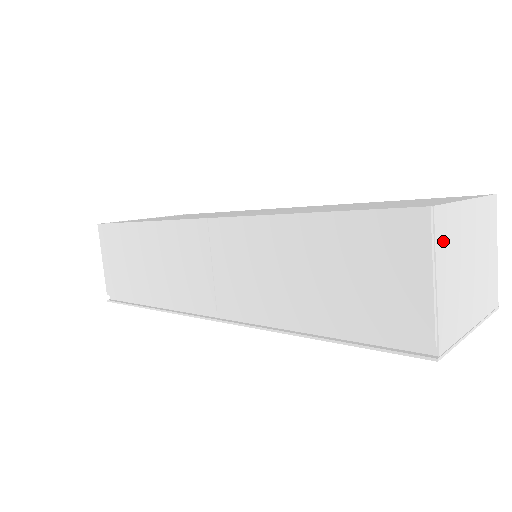
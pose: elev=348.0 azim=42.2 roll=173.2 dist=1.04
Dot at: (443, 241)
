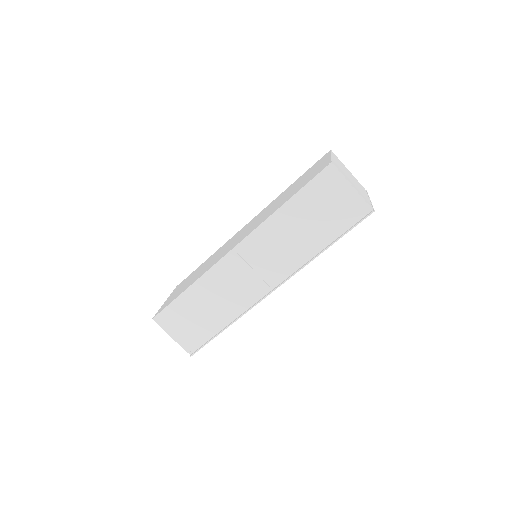
Dot at: (342, 172)
